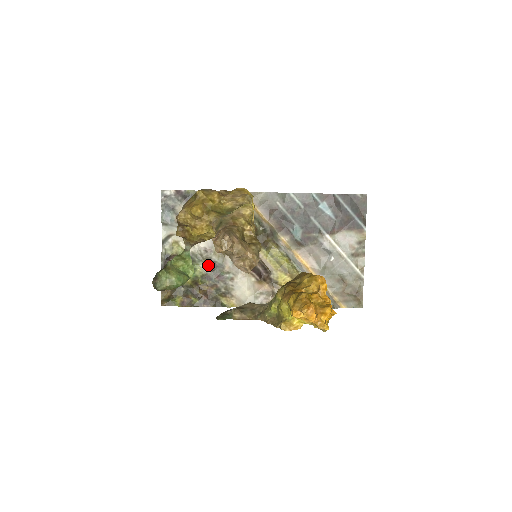
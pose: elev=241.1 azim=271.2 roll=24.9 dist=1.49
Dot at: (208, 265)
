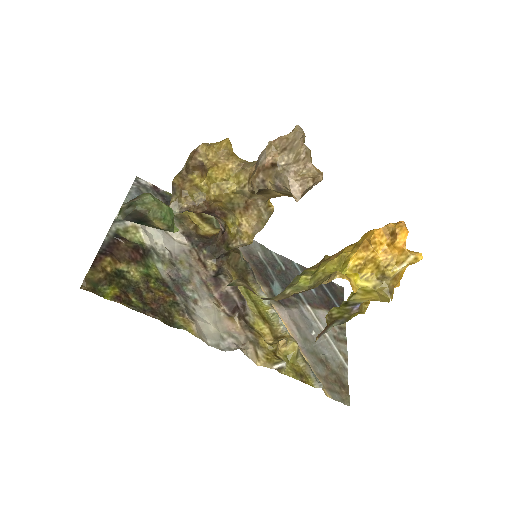
Dot at: (168, 271)
